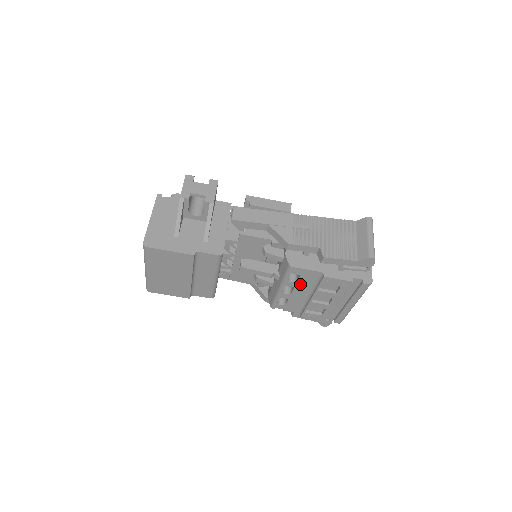
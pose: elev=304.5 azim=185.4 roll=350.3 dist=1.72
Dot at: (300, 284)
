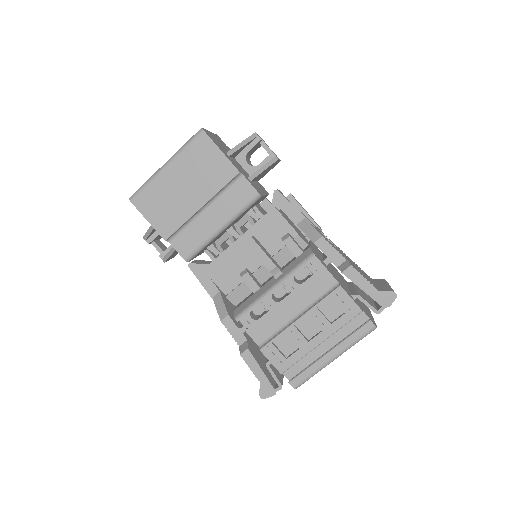
Dot at: (301, 290)
